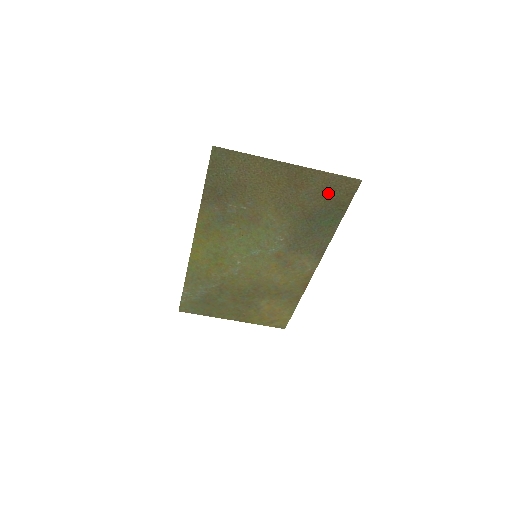
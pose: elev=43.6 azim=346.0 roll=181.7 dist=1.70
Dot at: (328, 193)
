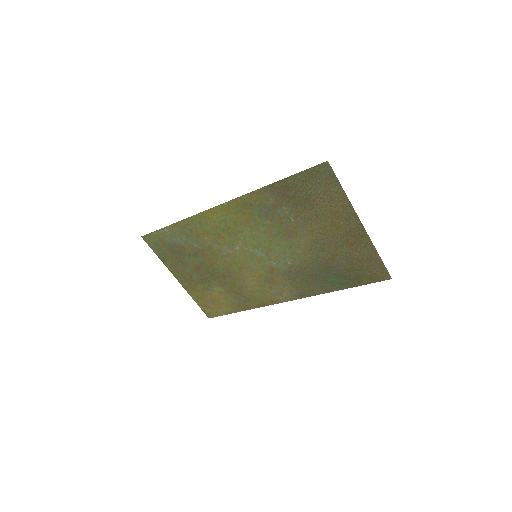
Dot at: (361, 265)
